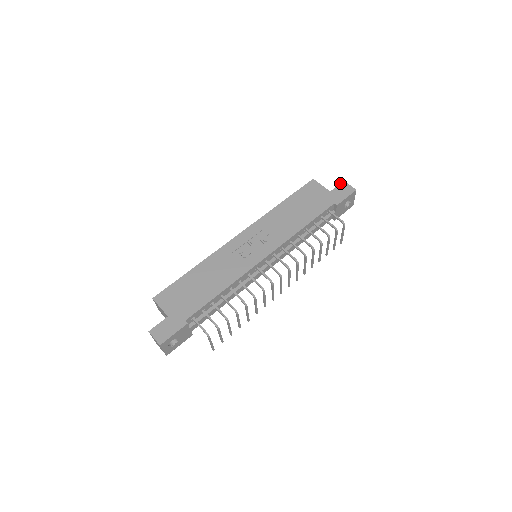
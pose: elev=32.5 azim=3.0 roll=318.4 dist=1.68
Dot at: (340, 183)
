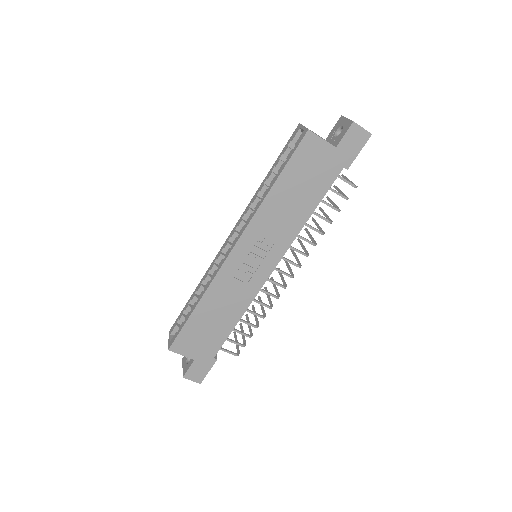
Dot at: (348, 128)
